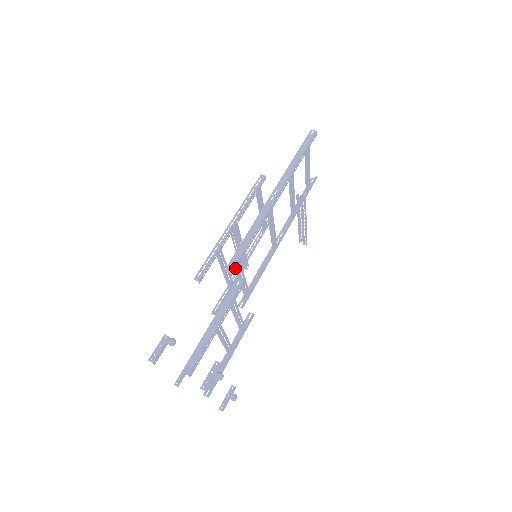
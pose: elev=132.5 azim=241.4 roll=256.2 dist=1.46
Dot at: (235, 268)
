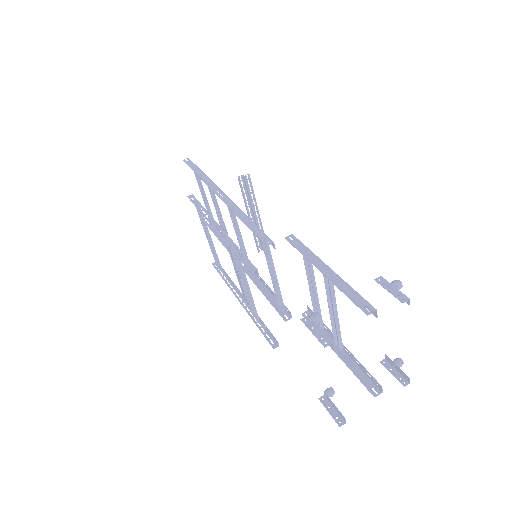
Dot at: occluded
